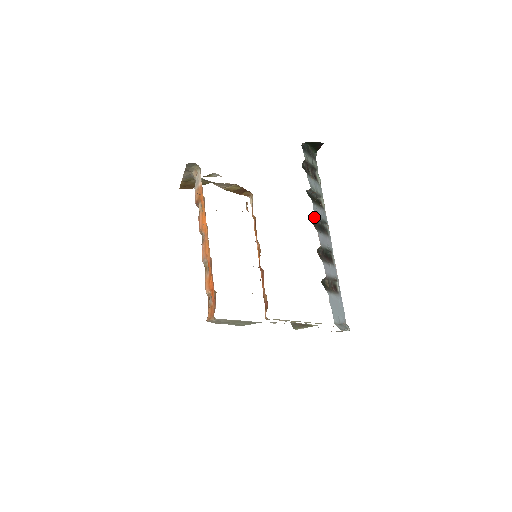
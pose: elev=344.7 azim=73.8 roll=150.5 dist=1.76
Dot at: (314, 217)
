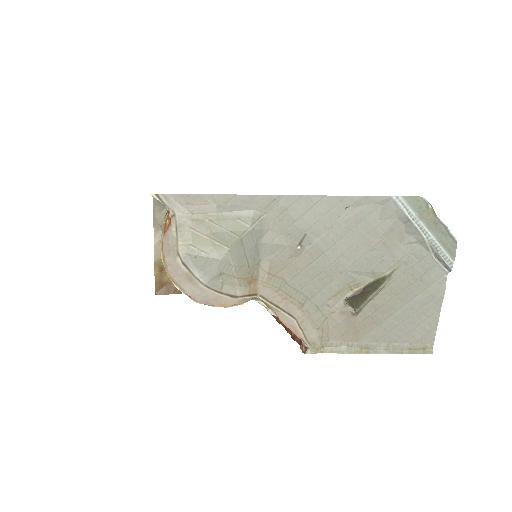
Dot at: occluded
